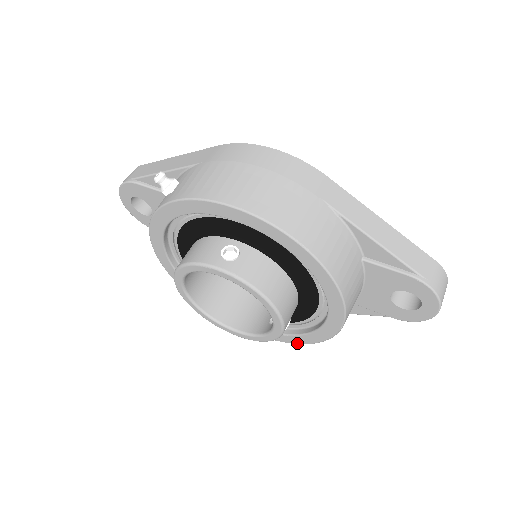
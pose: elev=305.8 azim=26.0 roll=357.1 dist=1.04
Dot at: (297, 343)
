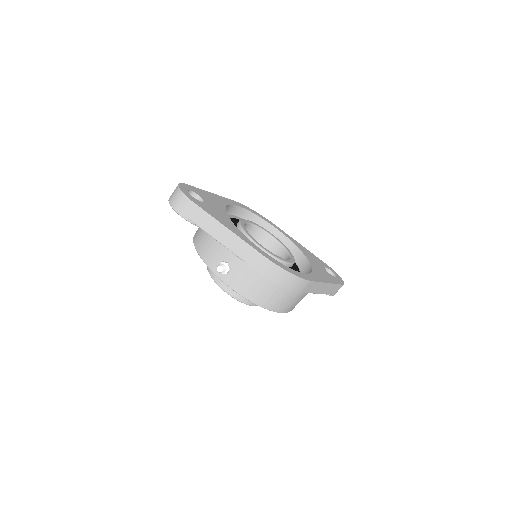
Dot at: occluded
